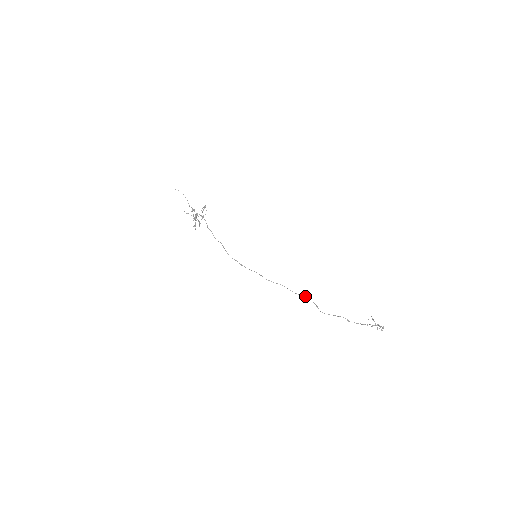
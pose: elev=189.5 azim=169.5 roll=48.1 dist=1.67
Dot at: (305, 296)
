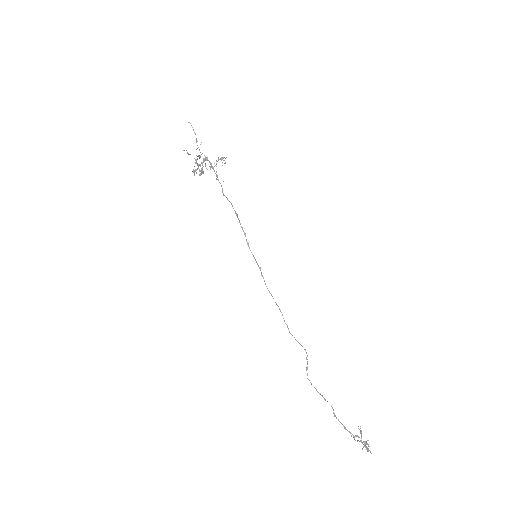
Dot at: occluded
